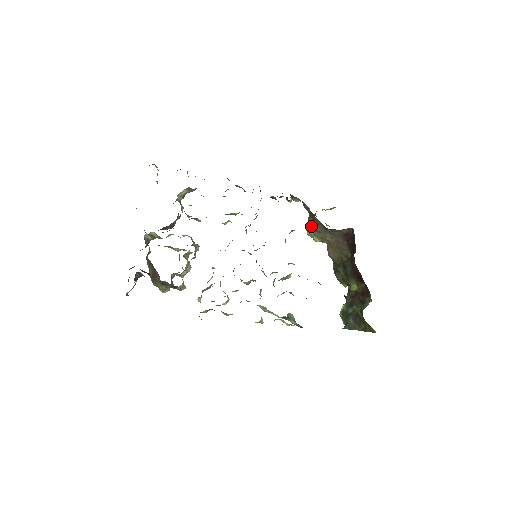
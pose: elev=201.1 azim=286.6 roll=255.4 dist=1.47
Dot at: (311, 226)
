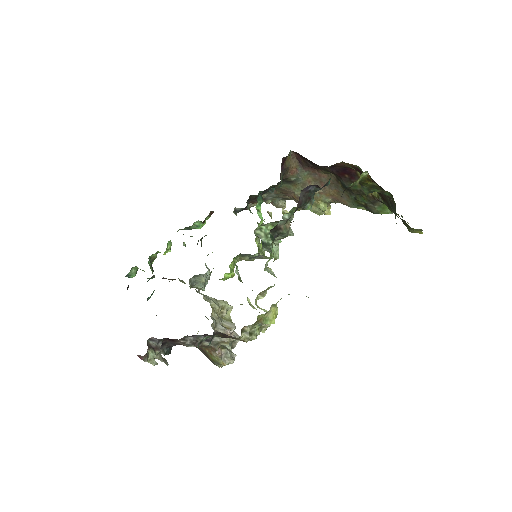
Dot at: (296, 200)
